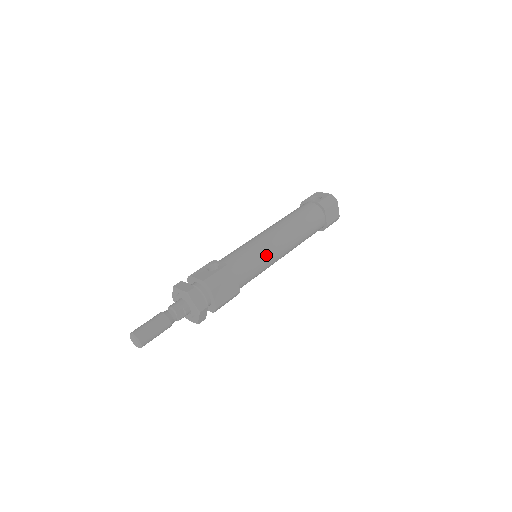
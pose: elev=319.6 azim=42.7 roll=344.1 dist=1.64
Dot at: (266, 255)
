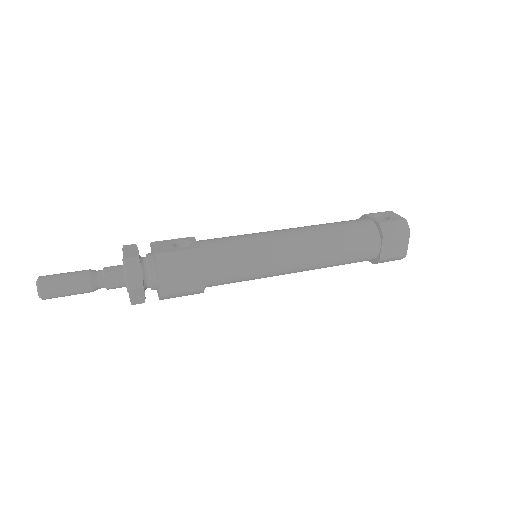
Dot at: (263, 259)
